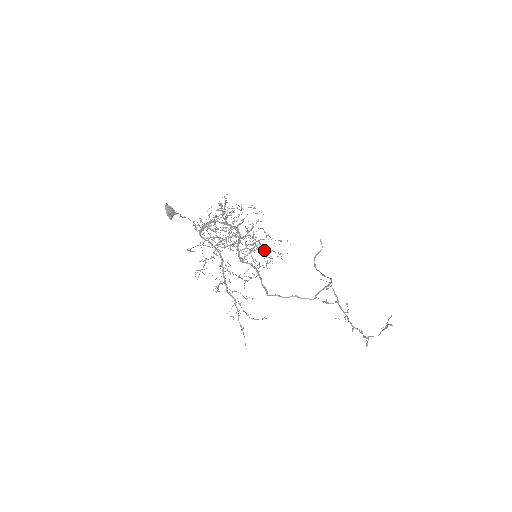
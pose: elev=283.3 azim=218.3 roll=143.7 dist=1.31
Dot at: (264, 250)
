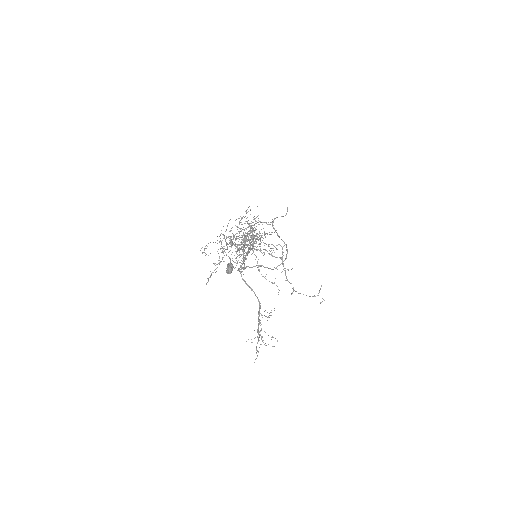
Dot at: occluded
